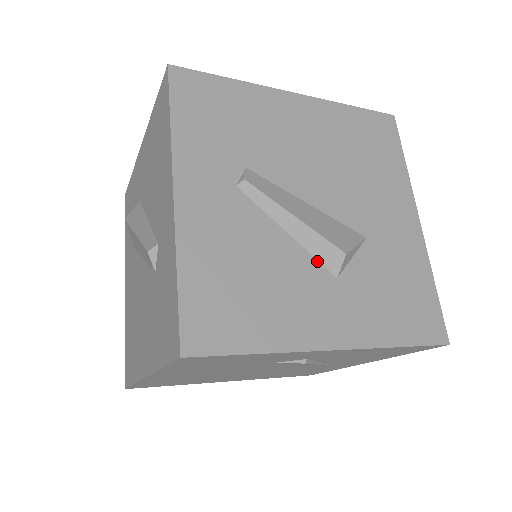
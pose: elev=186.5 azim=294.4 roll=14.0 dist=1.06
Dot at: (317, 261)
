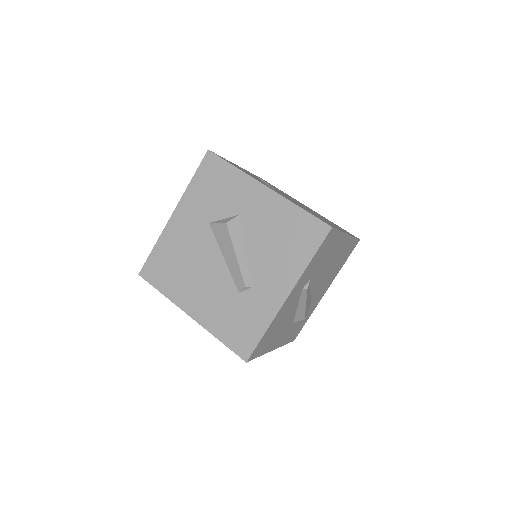
Dot at: (295, 317)
